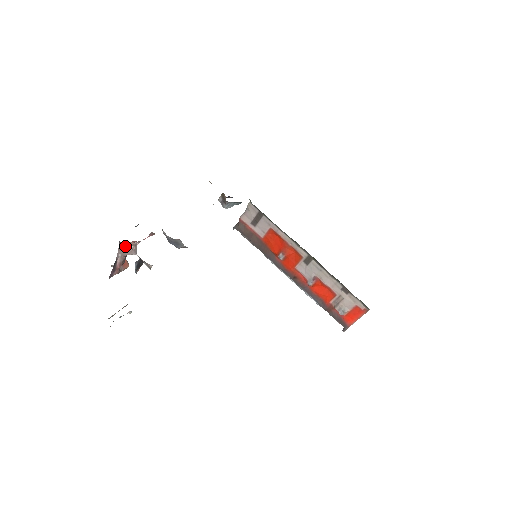
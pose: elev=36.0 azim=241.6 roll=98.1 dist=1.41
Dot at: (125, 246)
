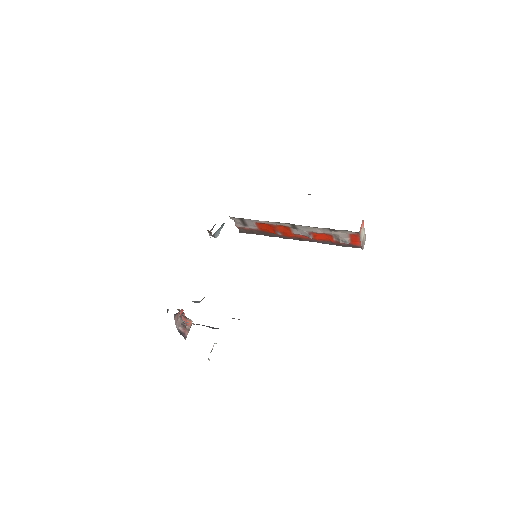
Dot at: (177, 319)
